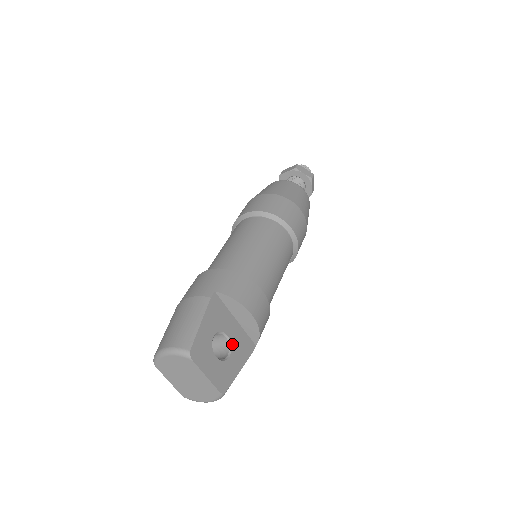
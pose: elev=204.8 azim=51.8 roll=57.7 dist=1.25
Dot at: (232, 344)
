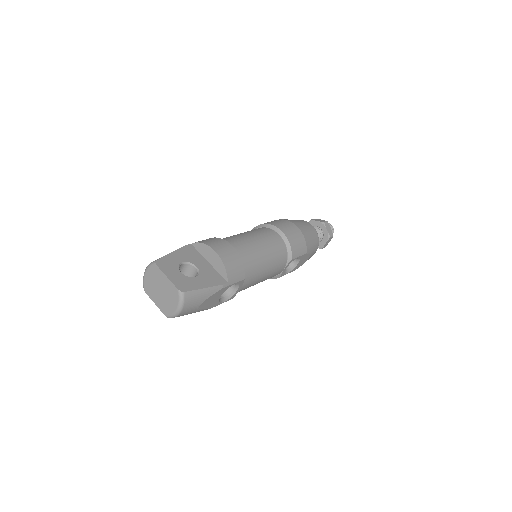
Dot at: (200, 272)
